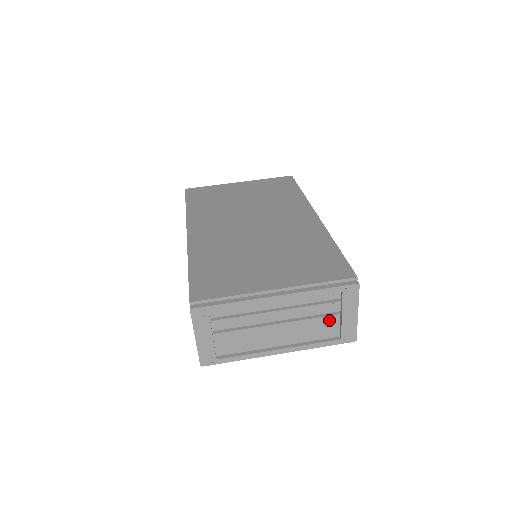
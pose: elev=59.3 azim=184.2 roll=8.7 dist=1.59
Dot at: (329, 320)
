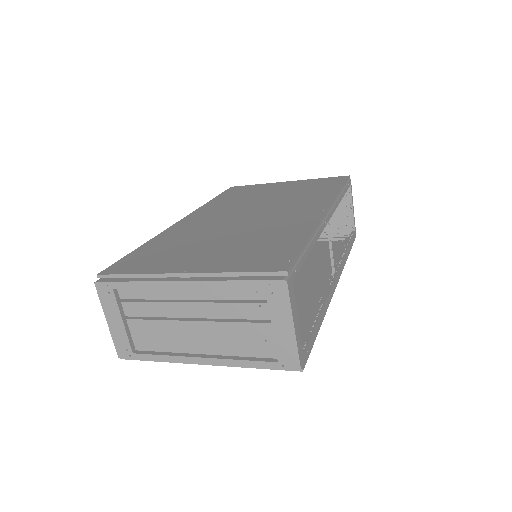
Dot at: (260, 330)
